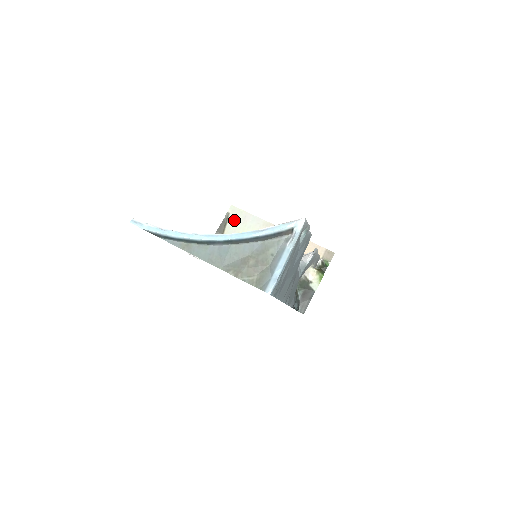
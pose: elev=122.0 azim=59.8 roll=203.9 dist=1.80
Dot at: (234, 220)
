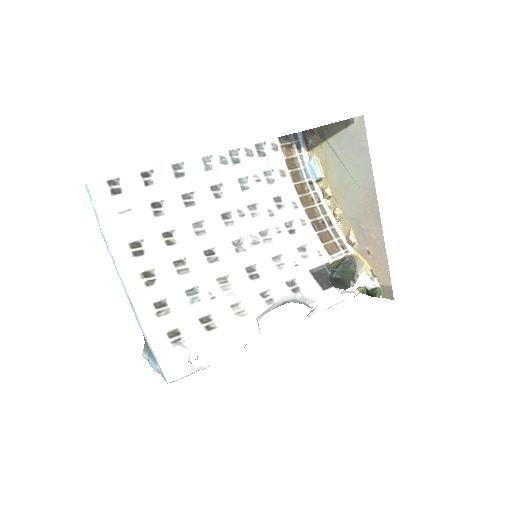
Dot at: (351, 137)
